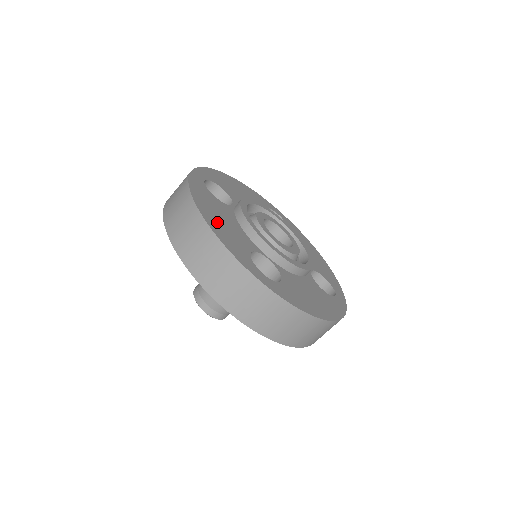
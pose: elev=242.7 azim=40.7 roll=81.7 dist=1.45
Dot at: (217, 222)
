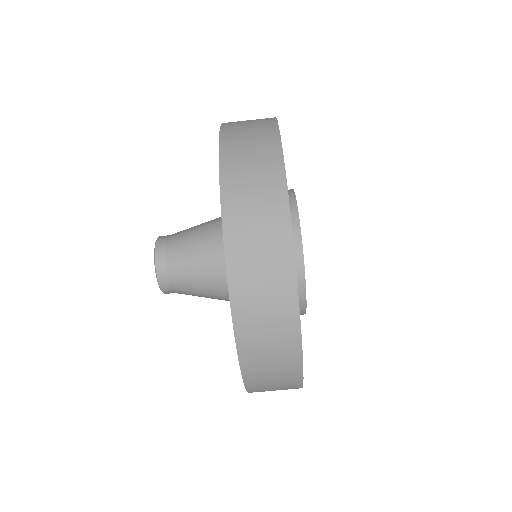
Dot at: occluded
